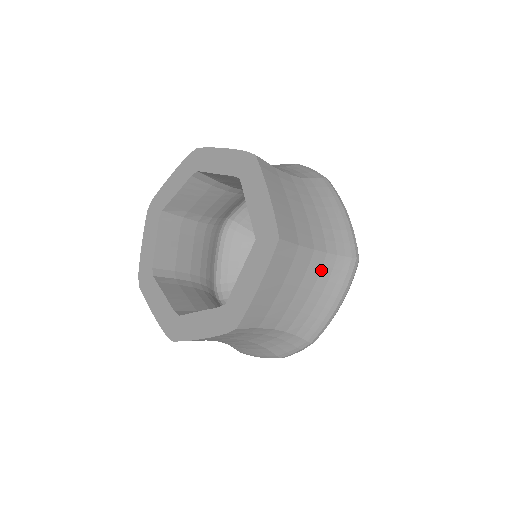
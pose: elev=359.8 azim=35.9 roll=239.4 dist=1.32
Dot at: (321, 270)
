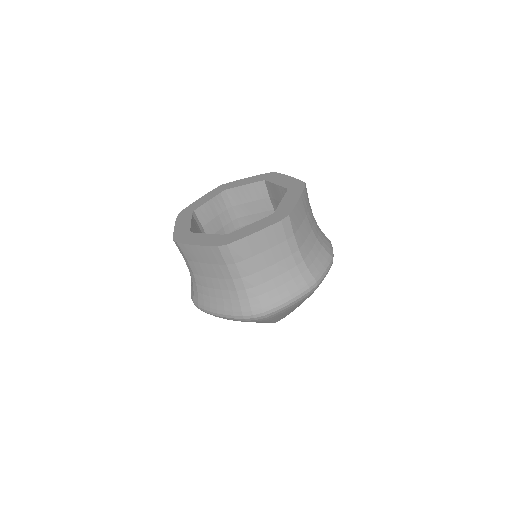
Dot at: occluded
